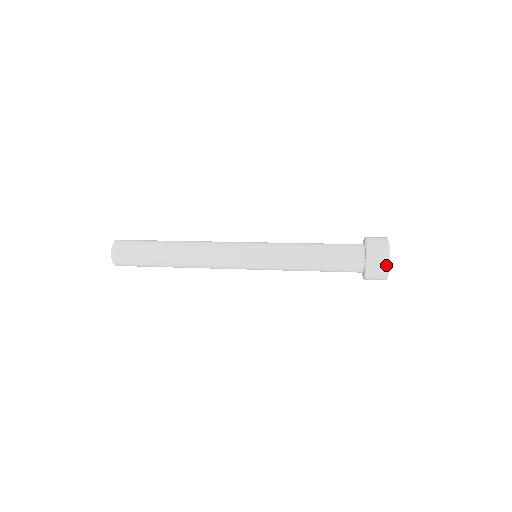
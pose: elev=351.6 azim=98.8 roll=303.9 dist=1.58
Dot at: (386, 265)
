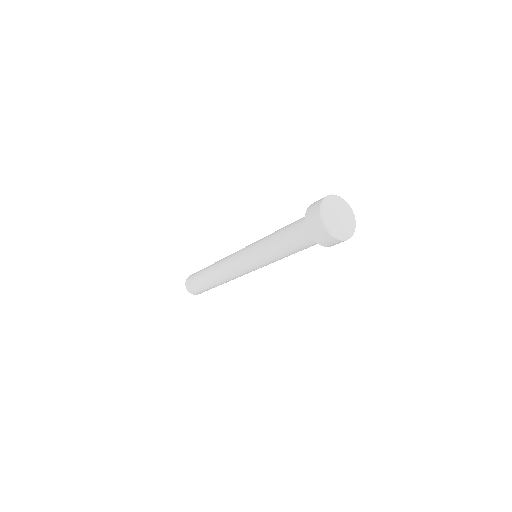
Dot at: (327, 234)
